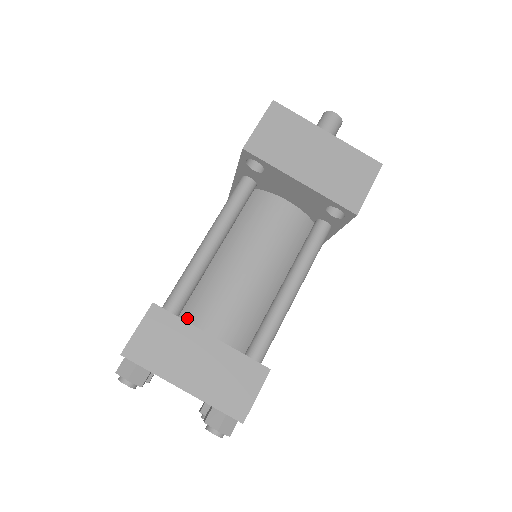
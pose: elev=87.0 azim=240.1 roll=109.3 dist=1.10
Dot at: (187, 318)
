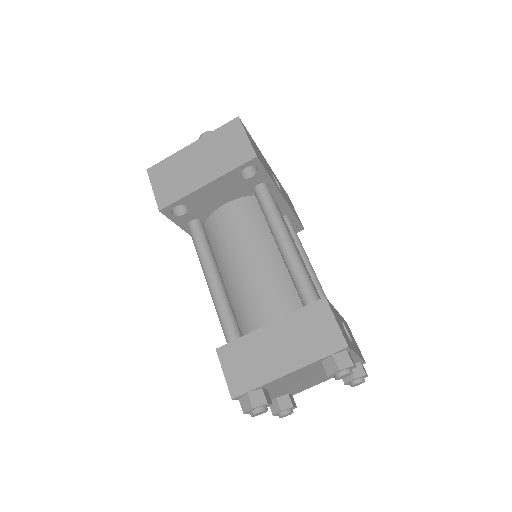
Dot at: occluded
